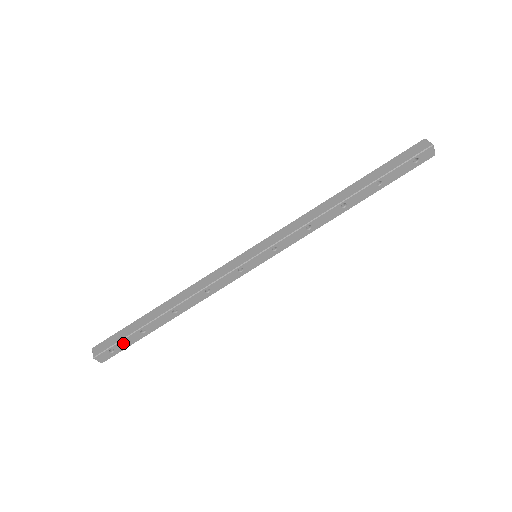
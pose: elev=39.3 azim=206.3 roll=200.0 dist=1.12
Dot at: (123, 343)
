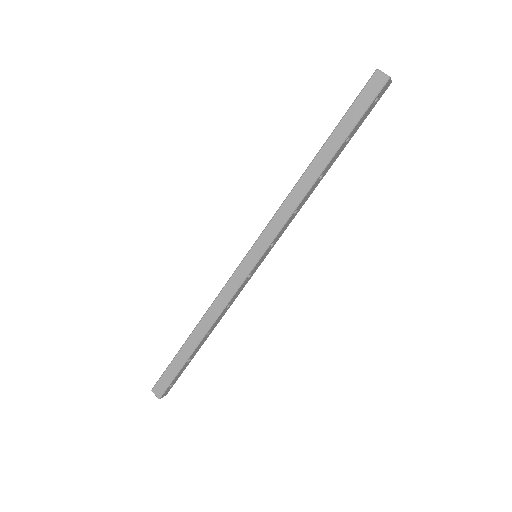
Dot at: (177, 376)
